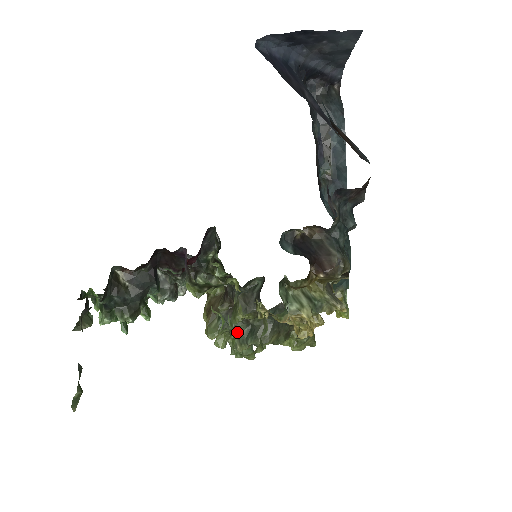
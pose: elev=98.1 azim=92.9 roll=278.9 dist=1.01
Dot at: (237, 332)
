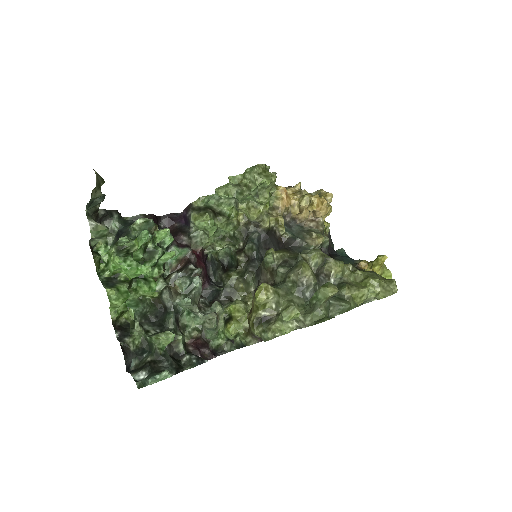
Dot at: (286, 274)
